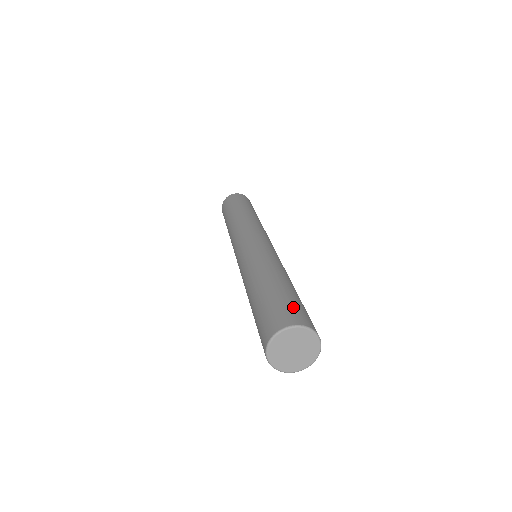
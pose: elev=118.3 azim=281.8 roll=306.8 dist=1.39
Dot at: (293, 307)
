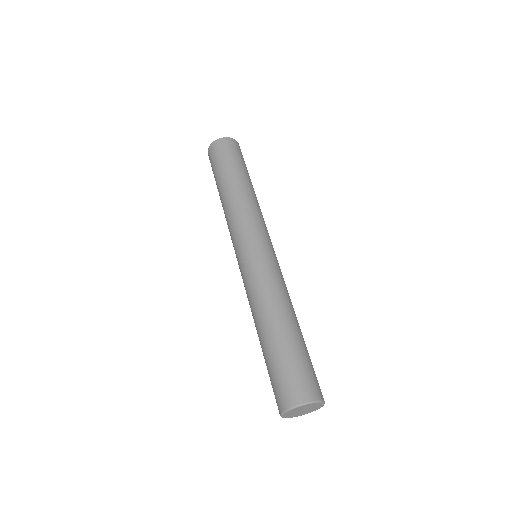
Dot at: (305, 374)
